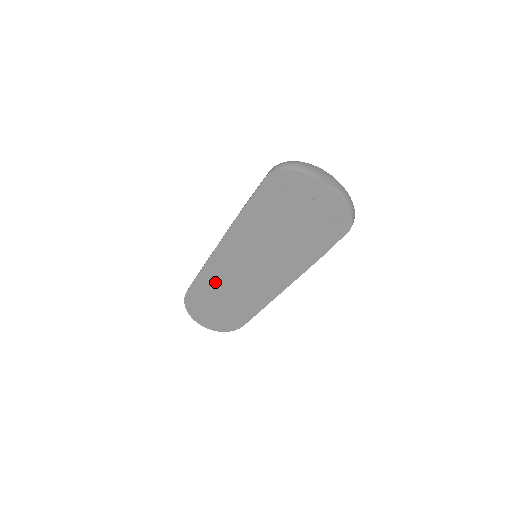
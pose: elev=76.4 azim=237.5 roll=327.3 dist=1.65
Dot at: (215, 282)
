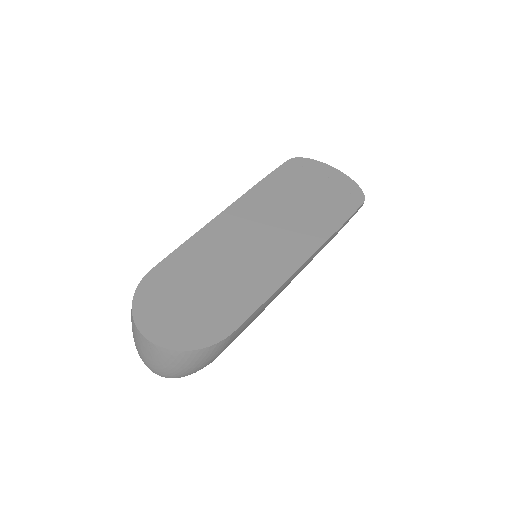
Dot at: (207, 254)
